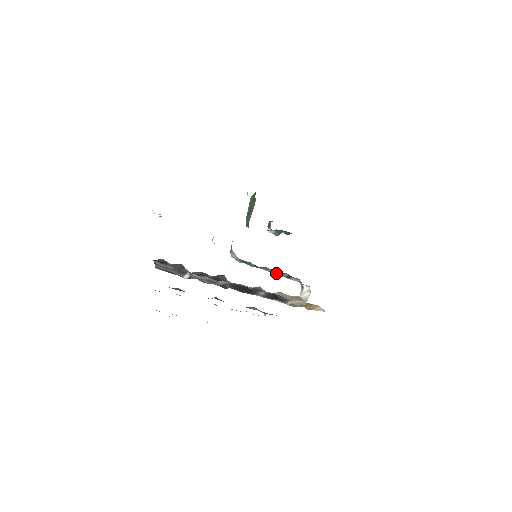
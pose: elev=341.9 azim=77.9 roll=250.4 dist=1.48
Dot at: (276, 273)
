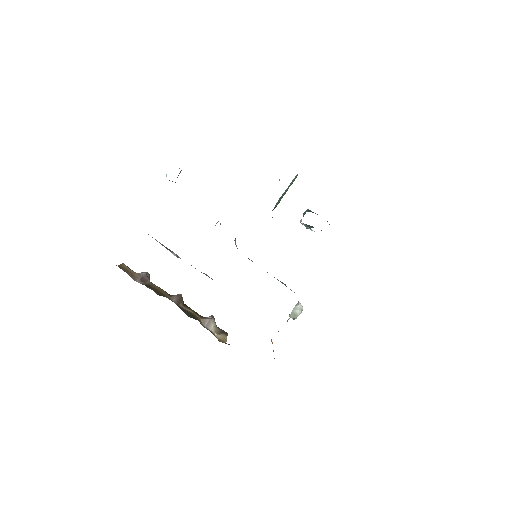
Dot at: occluded
